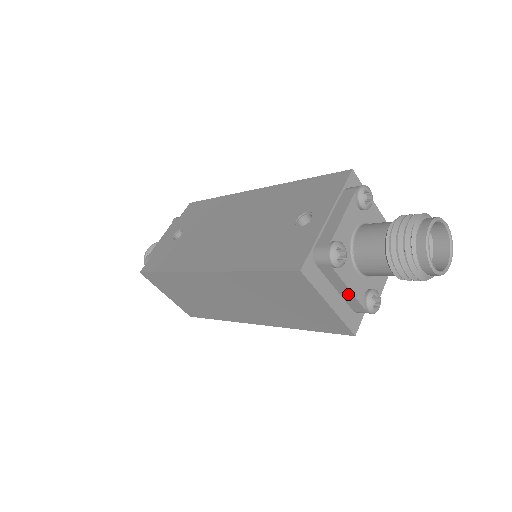
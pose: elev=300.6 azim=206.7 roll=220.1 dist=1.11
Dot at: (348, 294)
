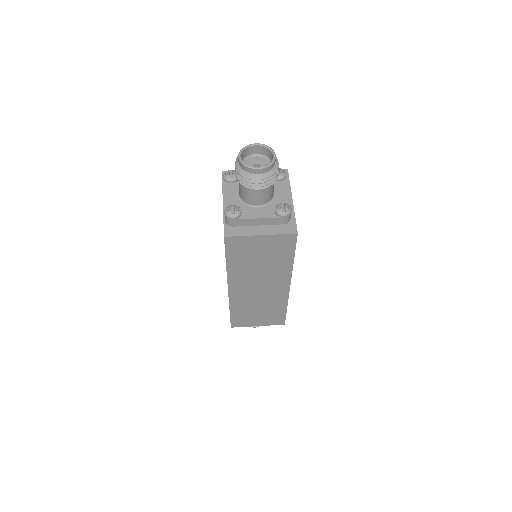
Dot at: (264, 221)
